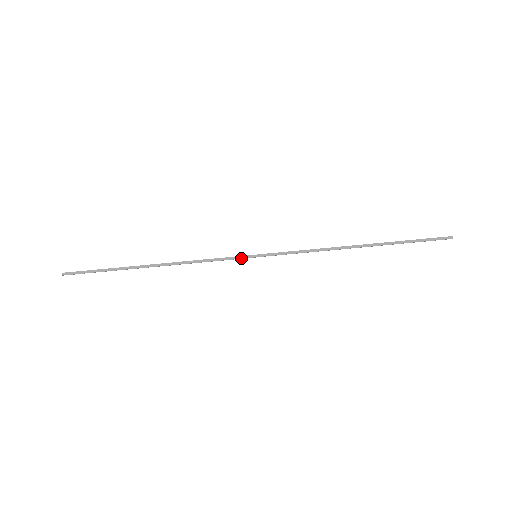
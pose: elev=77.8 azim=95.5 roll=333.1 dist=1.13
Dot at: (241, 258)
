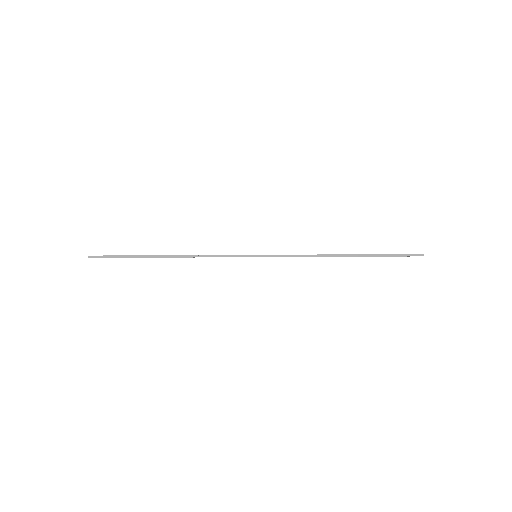
Dot at: occluded
